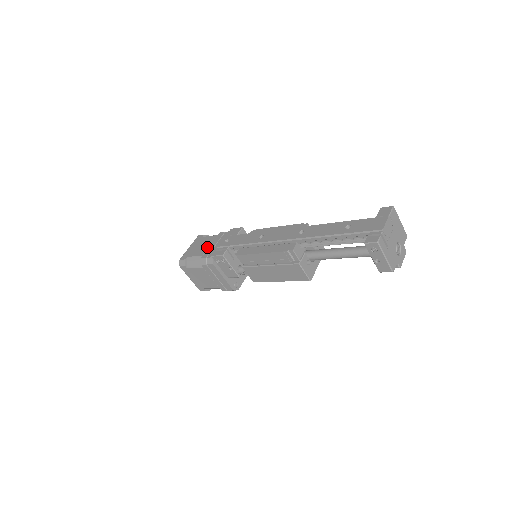
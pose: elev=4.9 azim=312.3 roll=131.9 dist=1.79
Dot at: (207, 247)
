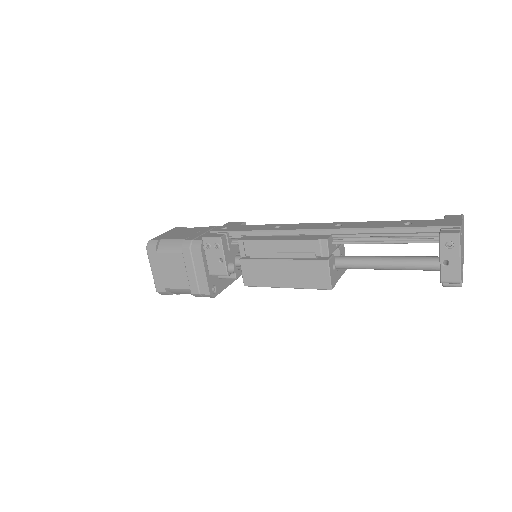
Dot at: (192, 233)
